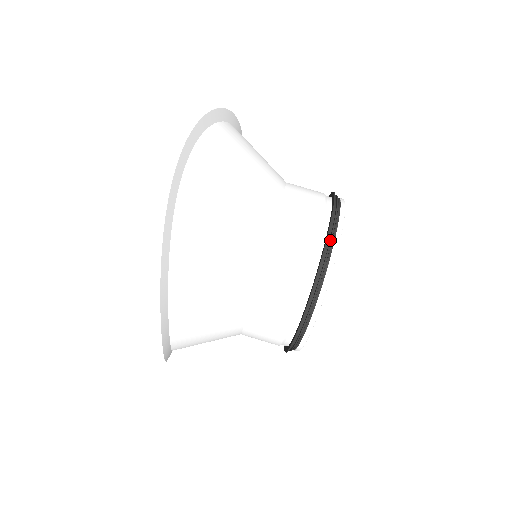
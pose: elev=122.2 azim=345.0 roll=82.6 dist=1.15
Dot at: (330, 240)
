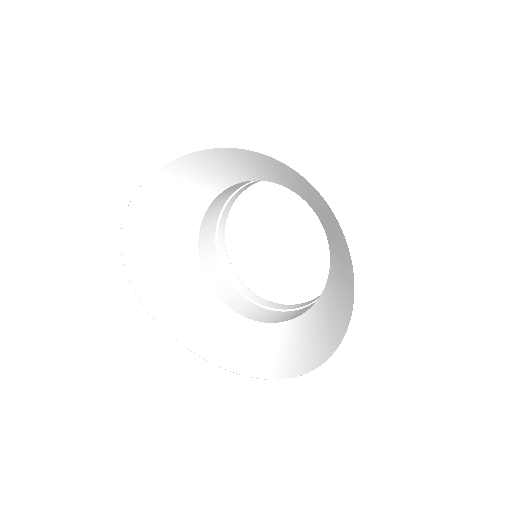
Dot at: occluded
